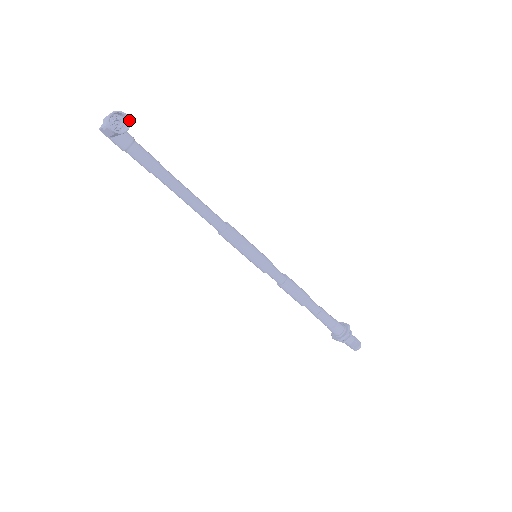
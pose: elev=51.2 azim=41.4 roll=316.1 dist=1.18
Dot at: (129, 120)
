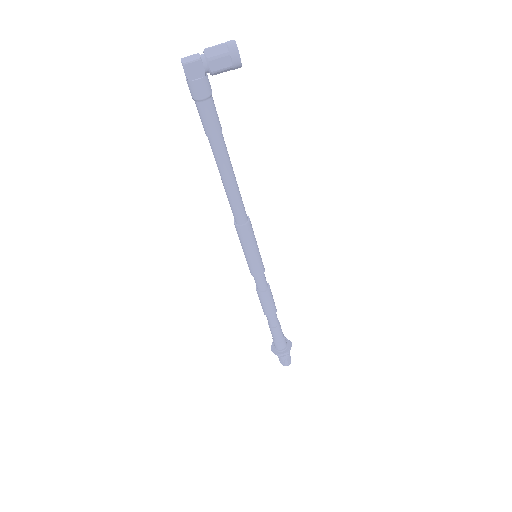
Dot at: occluded
